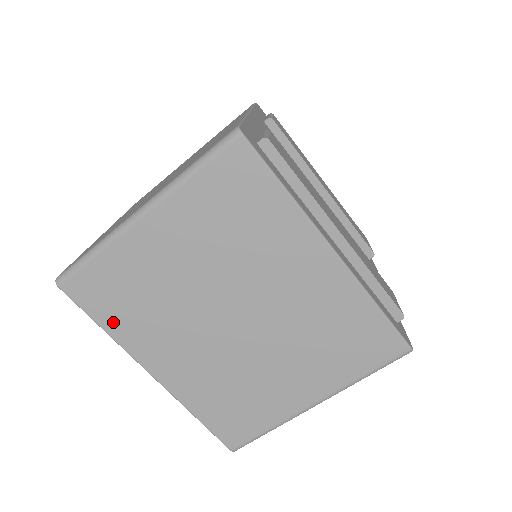
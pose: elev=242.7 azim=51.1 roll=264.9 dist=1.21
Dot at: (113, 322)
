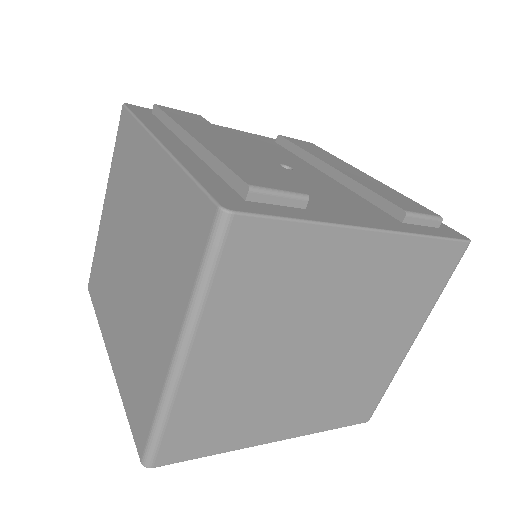
Dot at: (99, 306)
